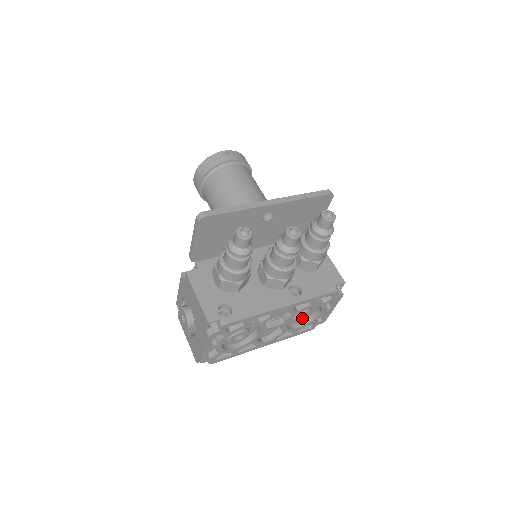
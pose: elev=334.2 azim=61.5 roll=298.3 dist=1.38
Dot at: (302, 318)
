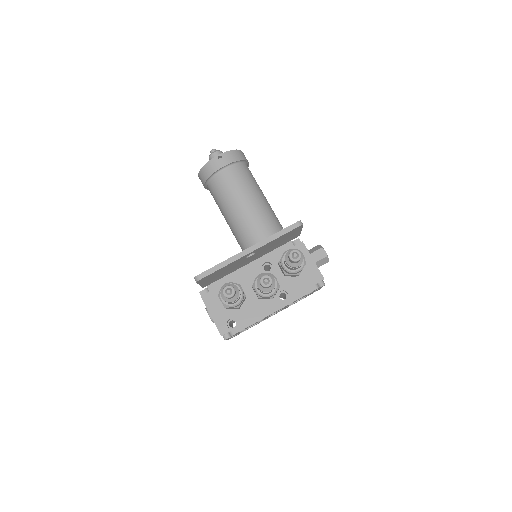
Dot at: occluded
